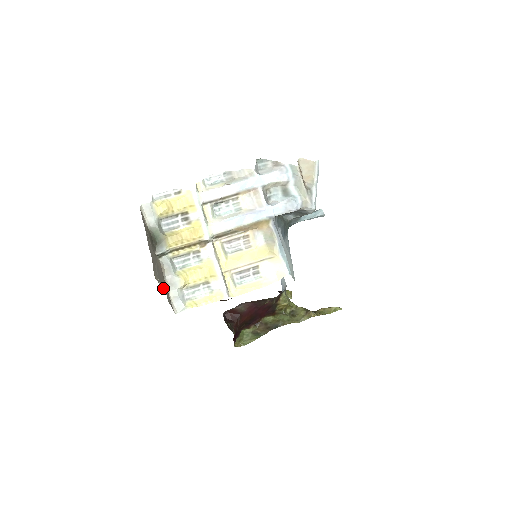
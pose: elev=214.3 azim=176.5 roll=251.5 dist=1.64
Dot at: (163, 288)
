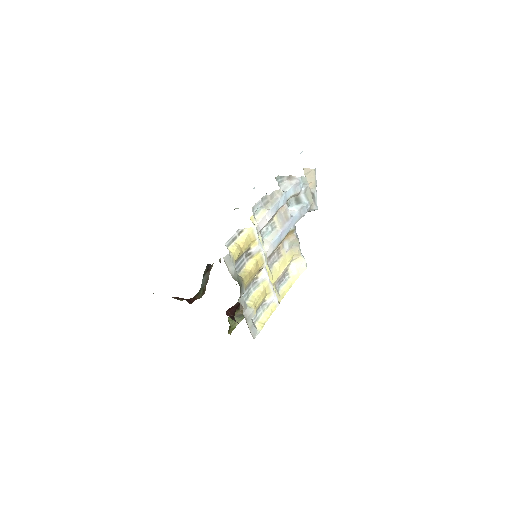
Dot at: occluded
